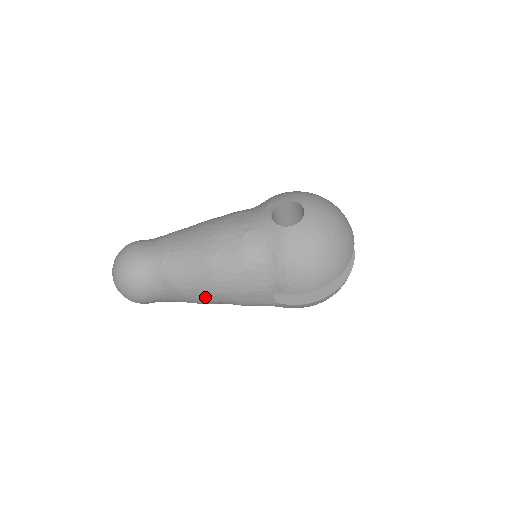
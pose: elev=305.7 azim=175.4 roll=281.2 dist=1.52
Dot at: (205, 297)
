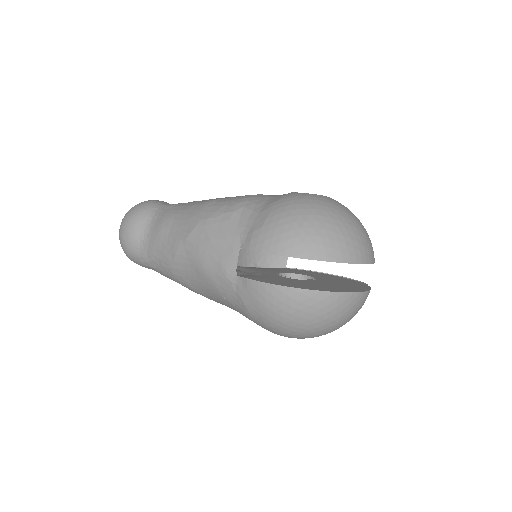
Dot at: (177, 242)
